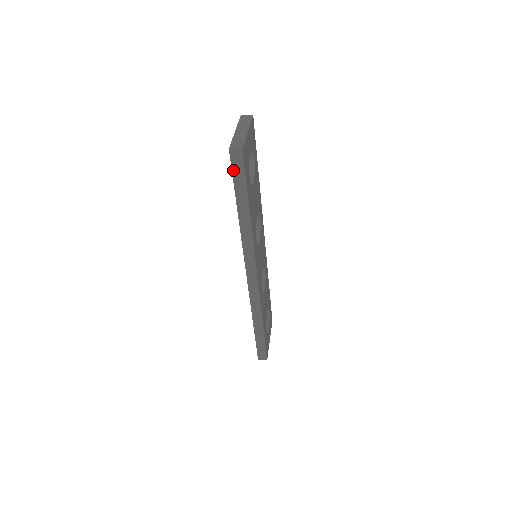
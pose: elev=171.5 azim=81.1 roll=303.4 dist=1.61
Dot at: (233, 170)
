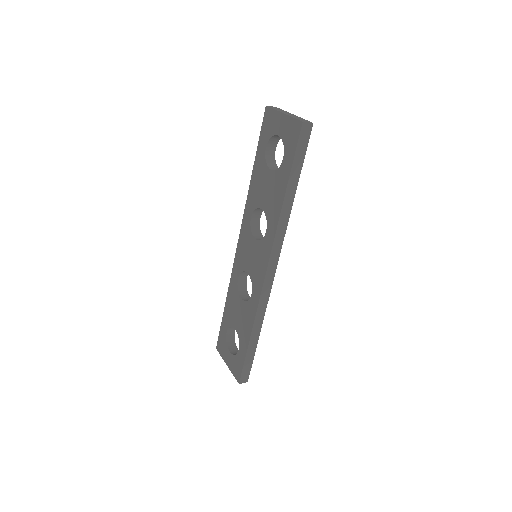
Dot at: (298, 145)
